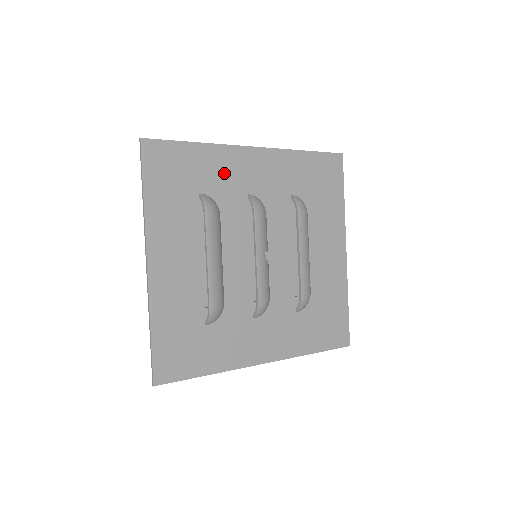
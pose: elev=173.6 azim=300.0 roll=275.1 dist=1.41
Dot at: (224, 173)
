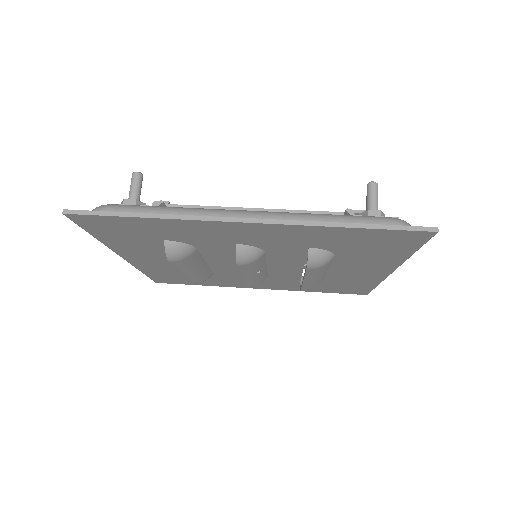
Dot at: (196, 233)
